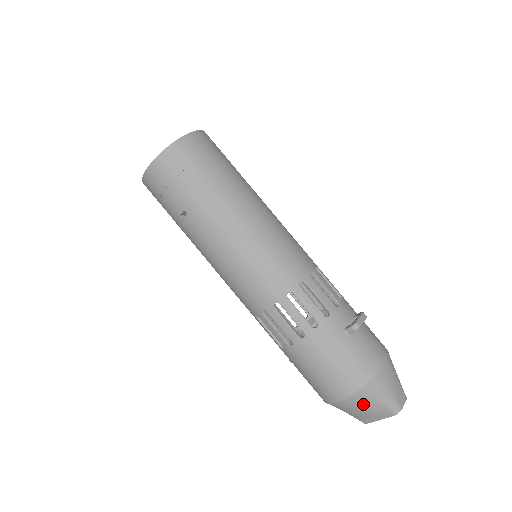
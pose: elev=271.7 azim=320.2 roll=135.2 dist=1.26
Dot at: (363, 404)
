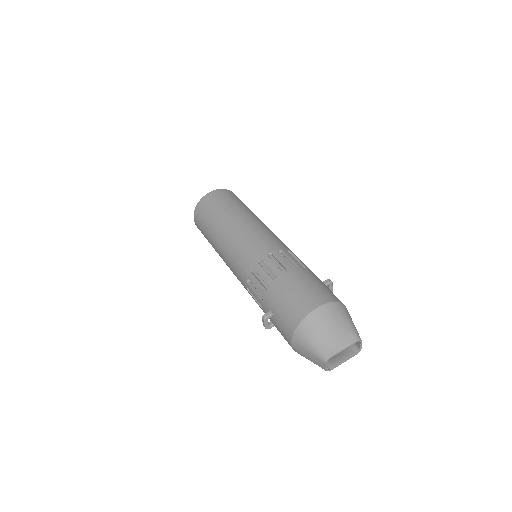
Dot at: (336, 317)
